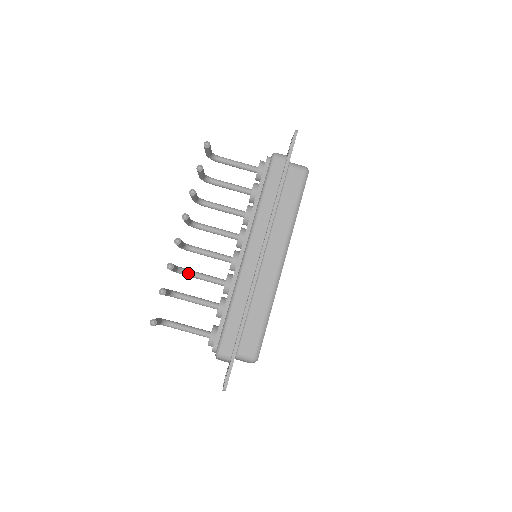
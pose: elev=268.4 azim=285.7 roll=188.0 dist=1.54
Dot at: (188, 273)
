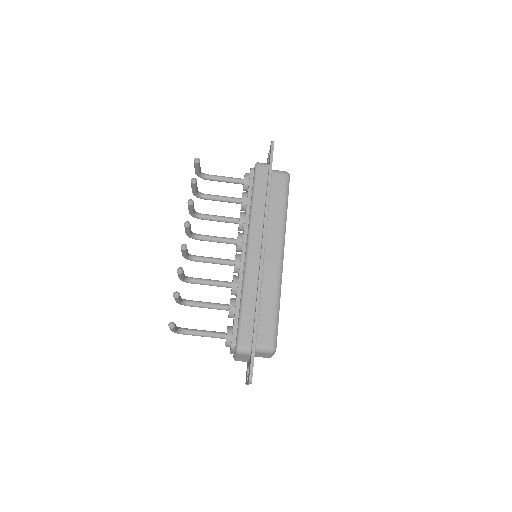
Dot at: (195, 280)
